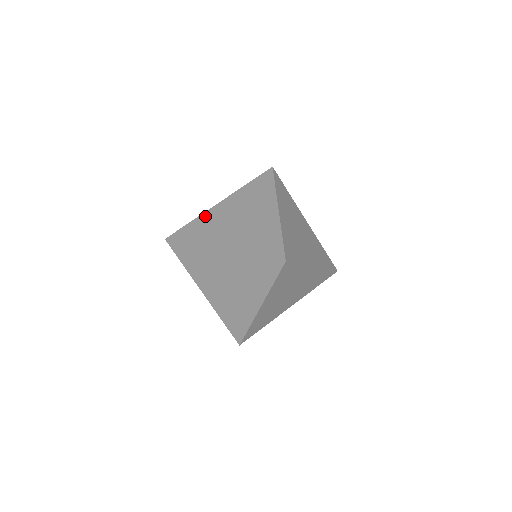
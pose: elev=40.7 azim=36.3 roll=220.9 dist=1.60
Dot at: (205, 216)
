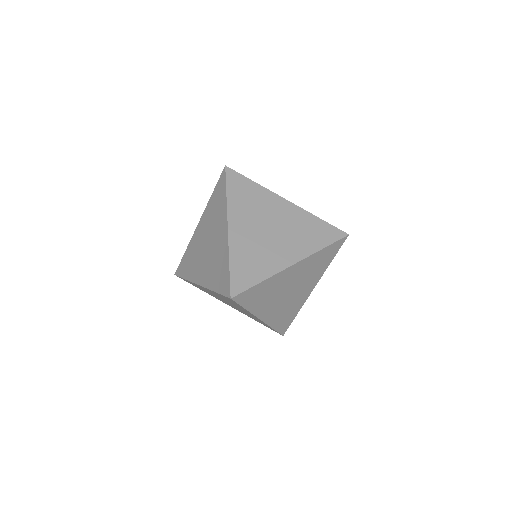
Dot at: (264, 193)
